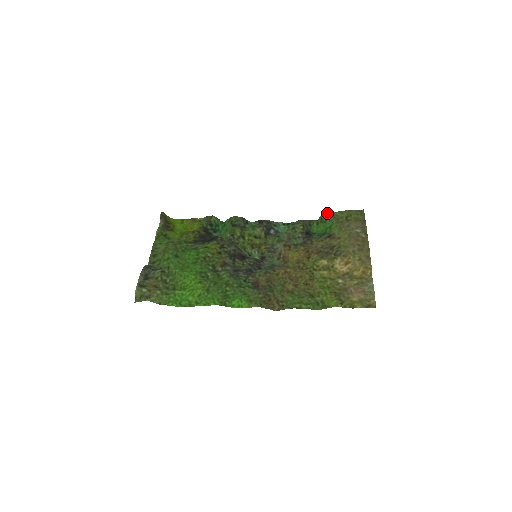
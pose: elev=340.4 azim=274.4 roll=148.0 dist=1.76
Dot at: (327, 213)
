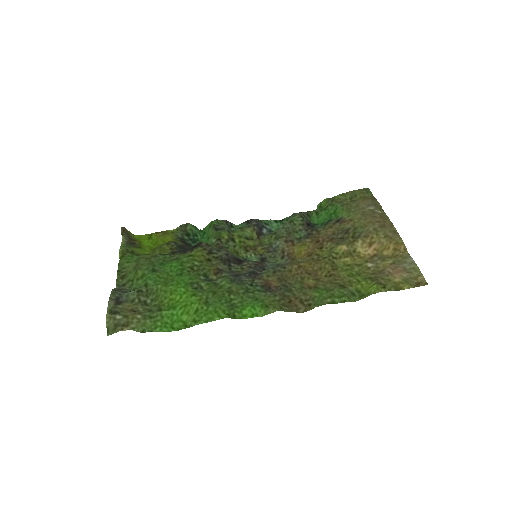
Dot at: (326, 199)
